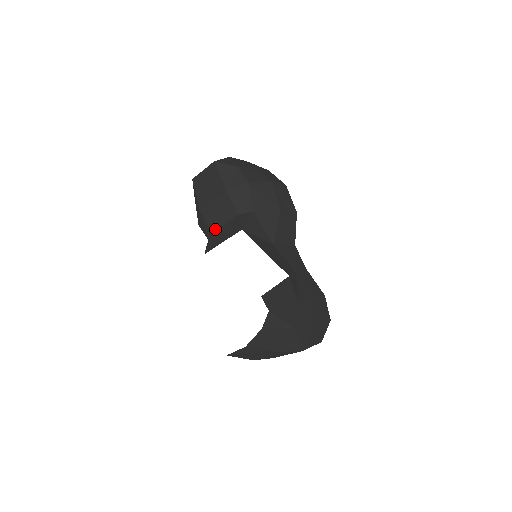
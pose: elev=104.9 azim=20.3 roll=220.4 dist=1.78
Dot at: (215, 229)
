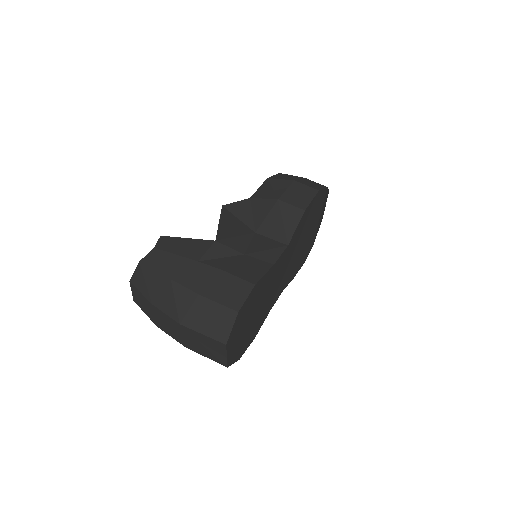
Dot at: occluded
